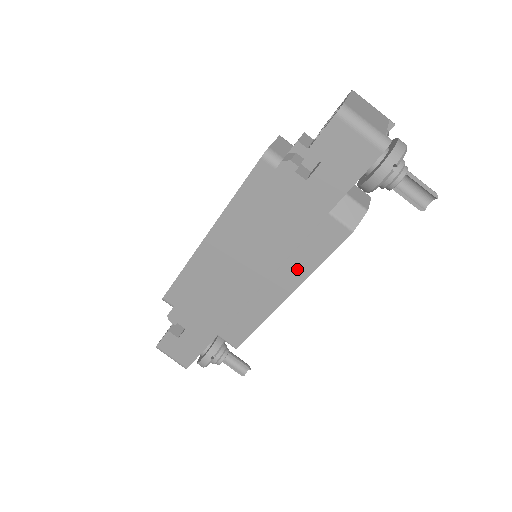
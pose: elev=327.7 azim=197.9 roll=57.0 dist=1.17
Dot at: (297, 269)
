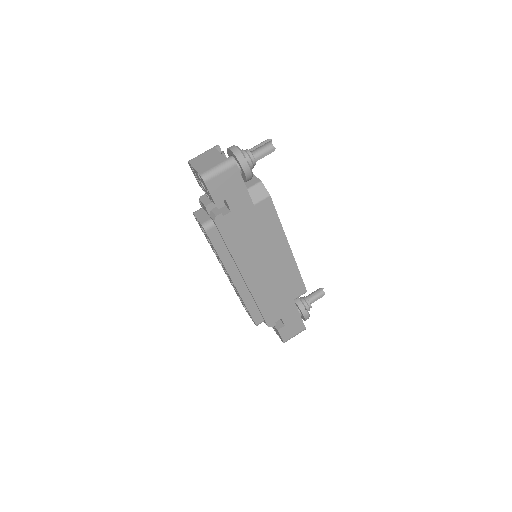
Dot at: (276, 236)
